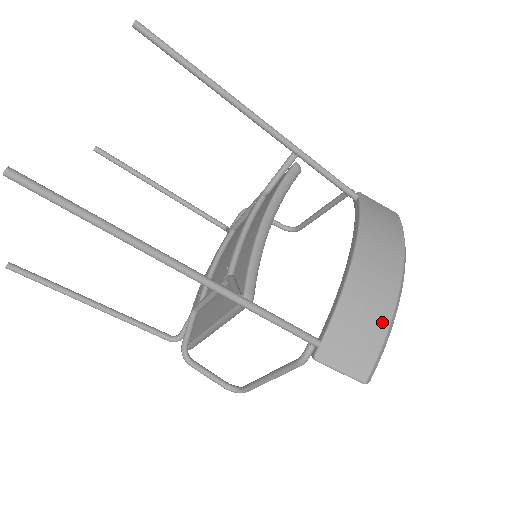
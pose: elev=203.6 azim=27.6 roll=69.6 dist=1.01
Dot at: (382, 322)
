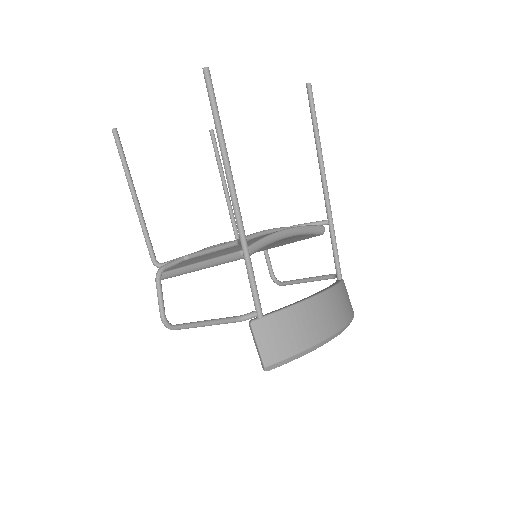
Dot at: (305, 342)
